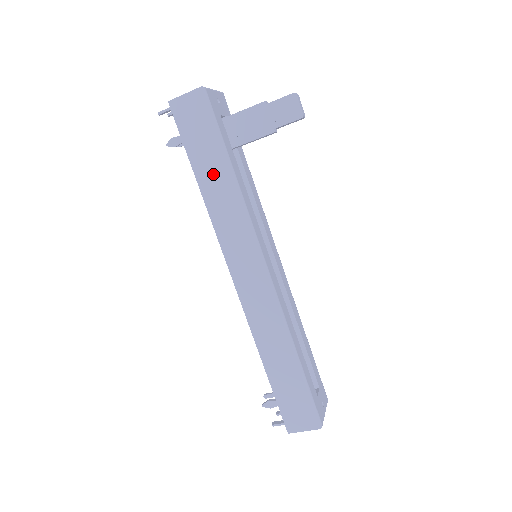
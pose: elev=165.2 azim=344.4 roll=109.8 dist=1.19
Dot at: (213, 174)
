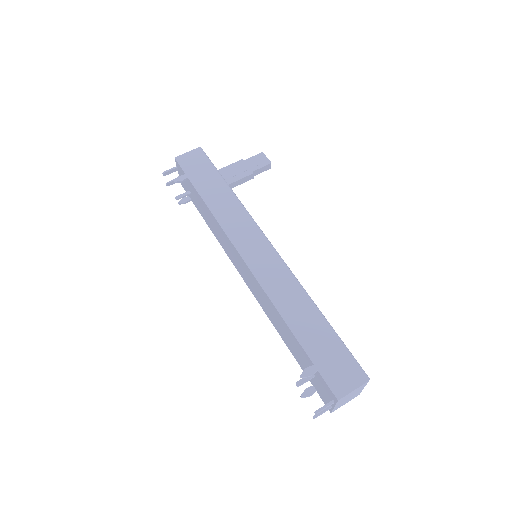
Dot at: (215, 191)
